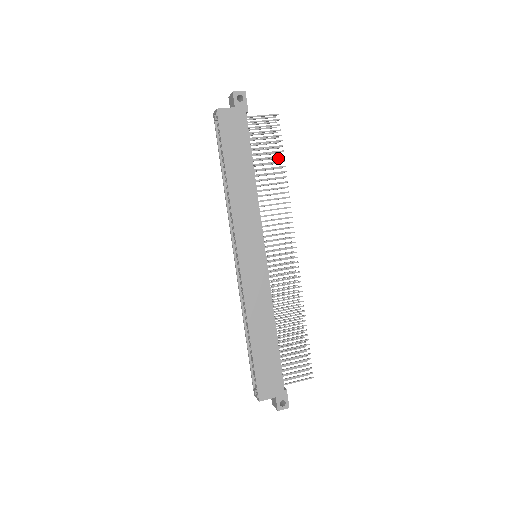
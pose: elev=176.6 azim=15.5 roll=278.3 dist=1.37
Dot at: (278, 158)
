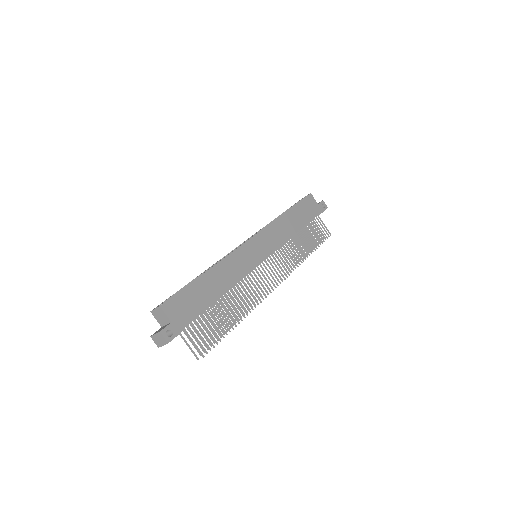
Dot at: occluded
